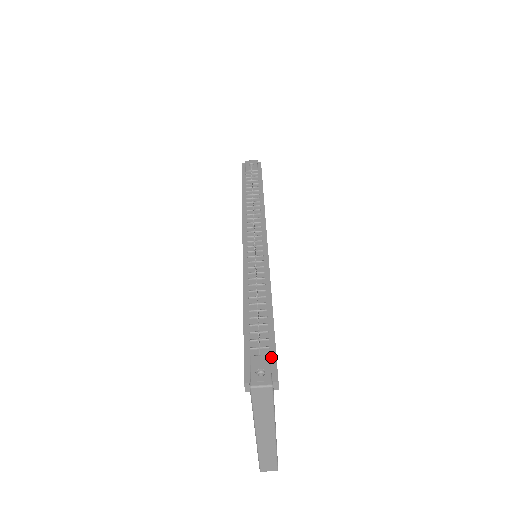
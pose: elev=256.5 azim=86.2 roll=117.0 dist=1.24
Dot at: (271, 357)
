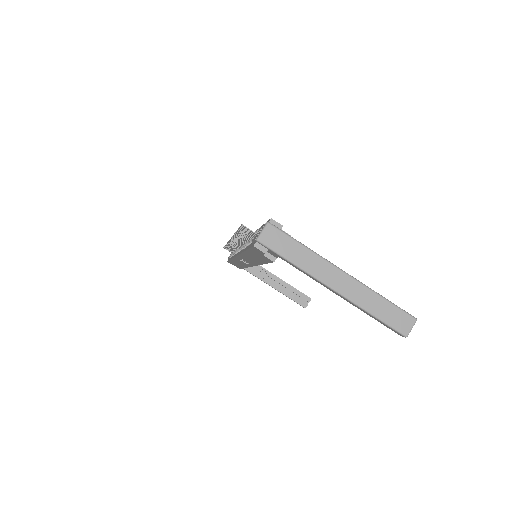
Dot at: occluded
